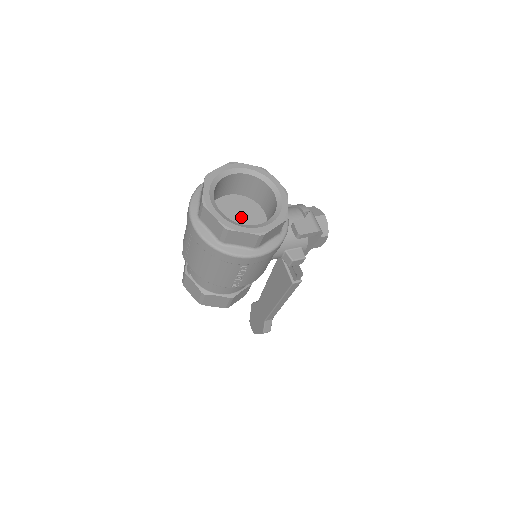
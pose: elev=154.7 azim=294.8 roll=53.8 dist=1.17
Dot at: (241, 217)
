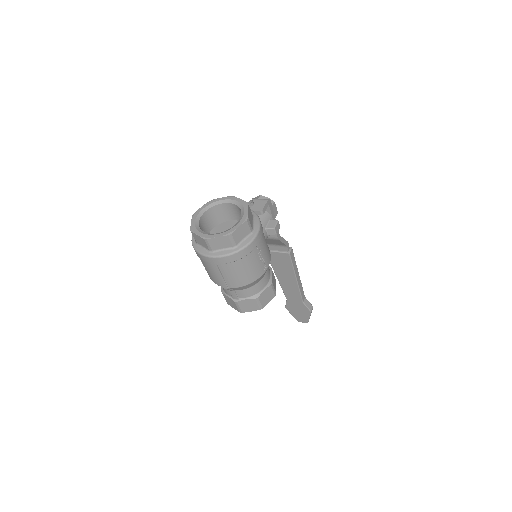
Dot at: occluded
